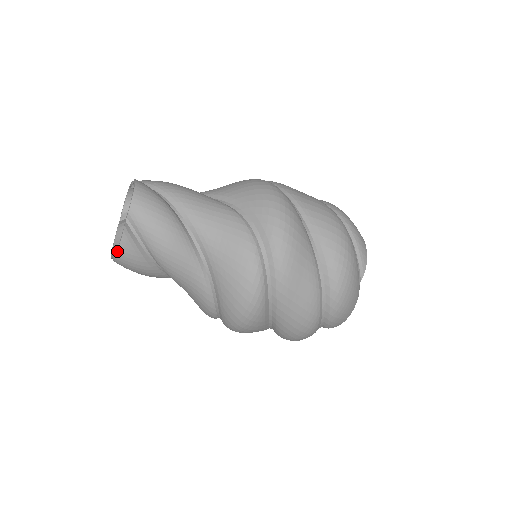
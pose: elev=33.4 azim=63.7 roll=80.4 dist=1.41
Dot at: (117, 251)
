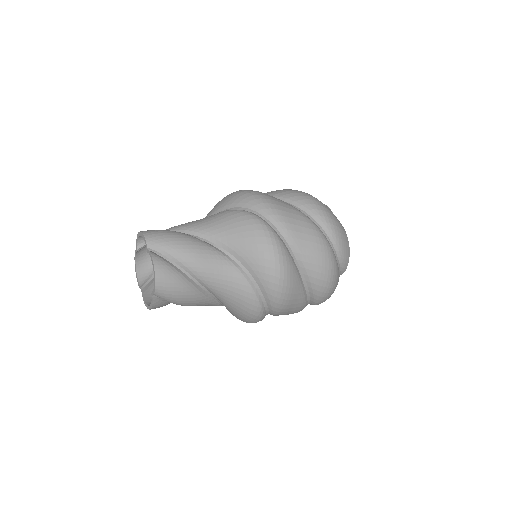
Dot at: (149, 309)
